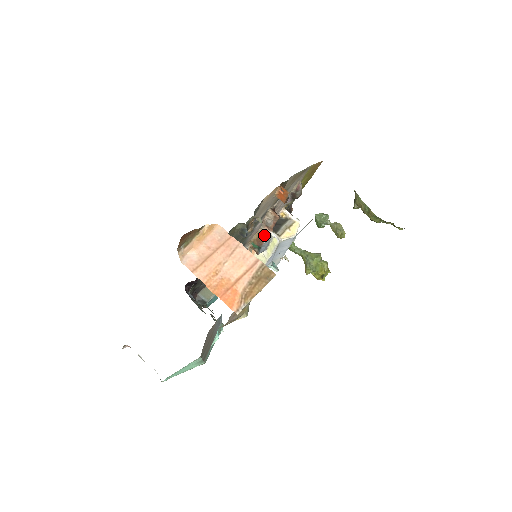
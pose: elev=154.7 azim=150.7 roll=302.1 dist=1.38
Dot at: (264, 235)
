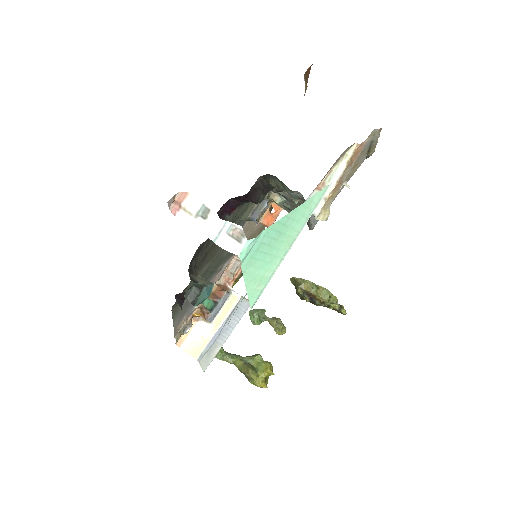
Dot at: (223, 288)
